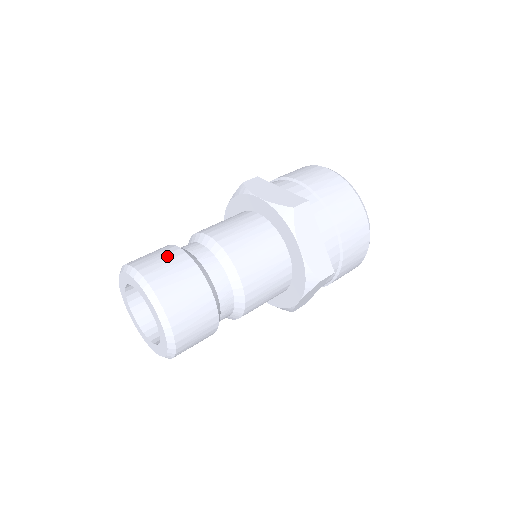
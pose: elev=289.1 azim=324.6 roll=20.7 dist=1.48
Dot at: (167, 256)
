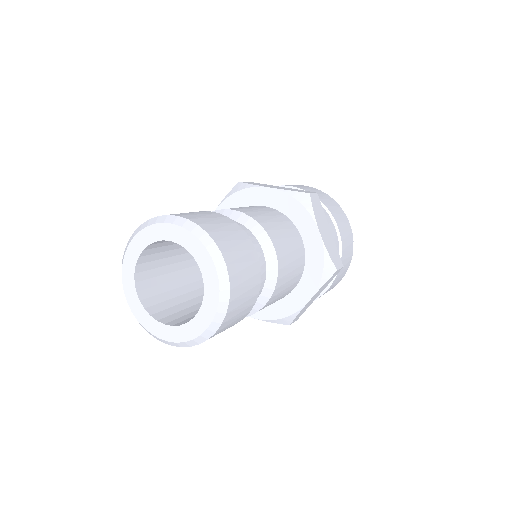
Dot at: (247, 256)
